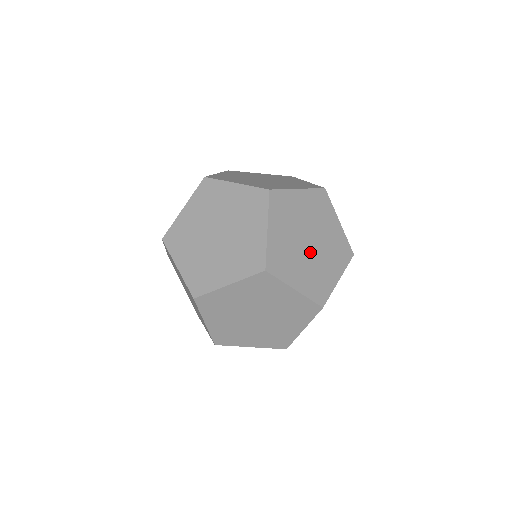
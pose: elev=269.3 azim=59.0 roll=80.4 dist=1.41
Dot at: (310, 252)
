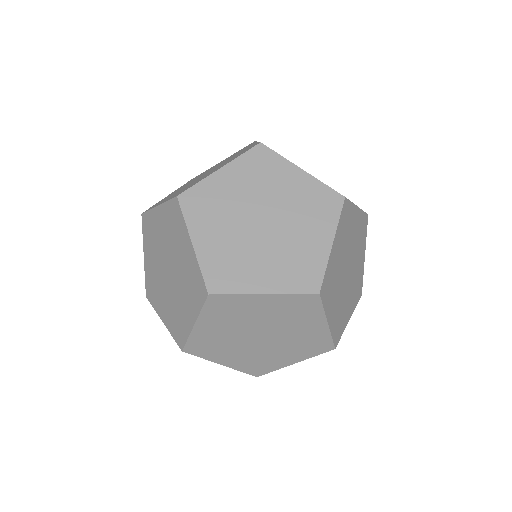
Dot at: (269, 235)
